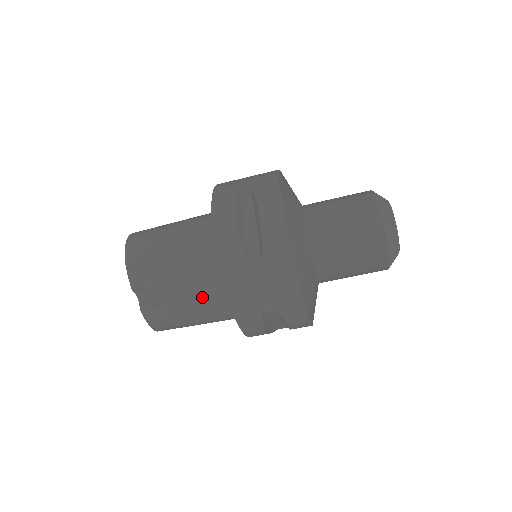
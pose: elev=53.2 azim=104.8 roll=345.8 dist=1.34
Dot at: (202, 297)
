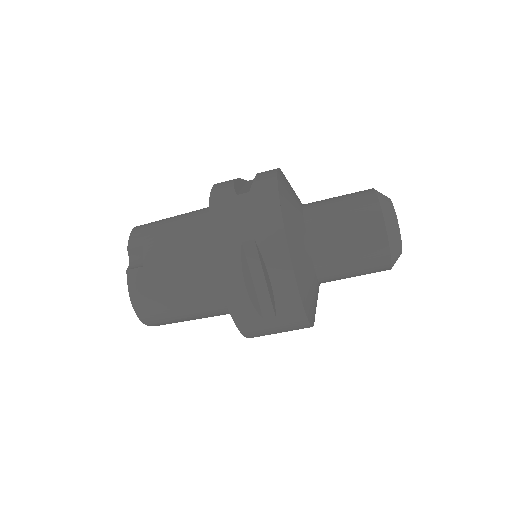
Dot at: (189, 254)
